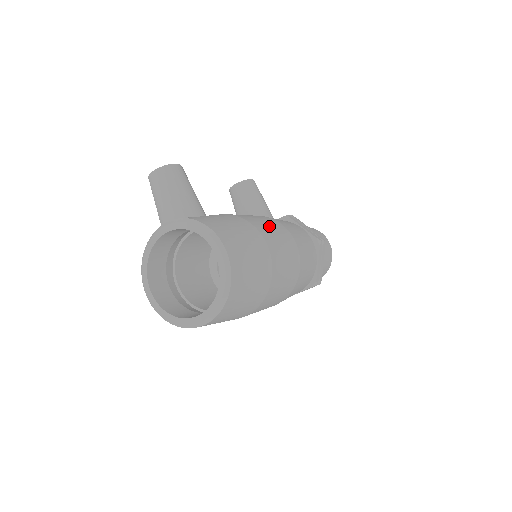
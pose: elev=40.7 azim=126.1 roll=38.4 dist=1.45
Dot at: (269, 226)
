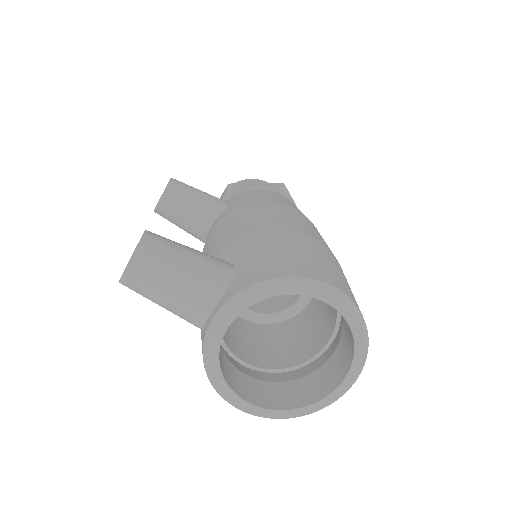
Dot at: (274, 214)
